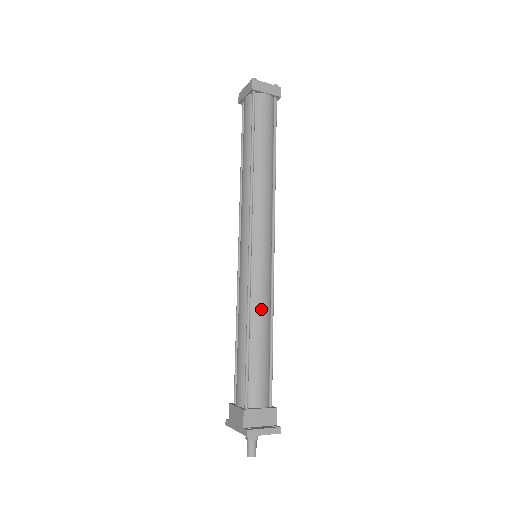
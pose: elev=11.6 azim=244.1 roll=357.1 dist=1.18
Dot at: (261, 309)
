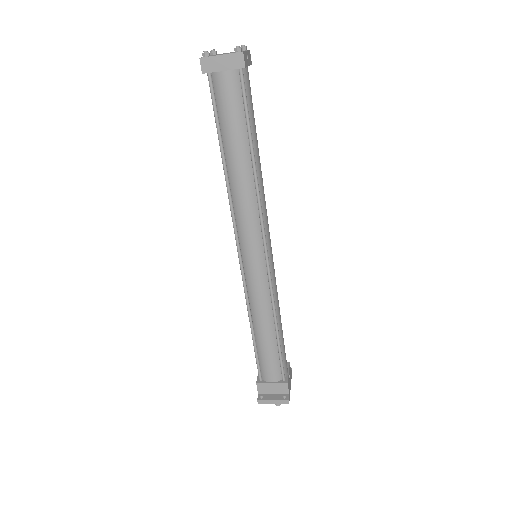
Dot at: (260, 312)
